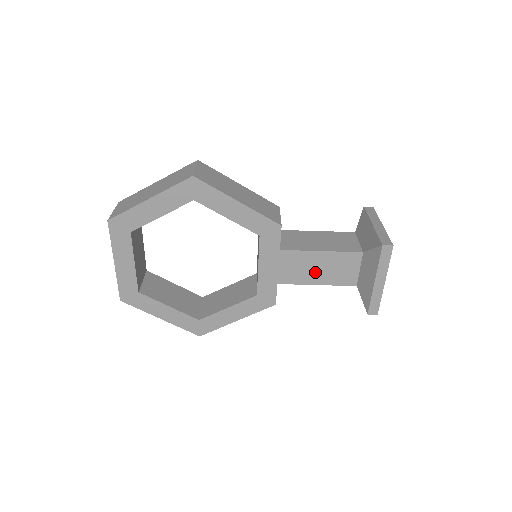
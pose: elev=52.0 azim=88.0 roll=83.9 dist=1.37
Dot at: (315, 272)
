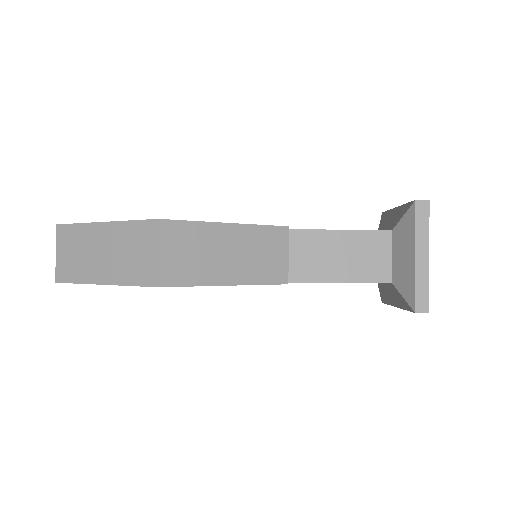
Dot at: occluded
